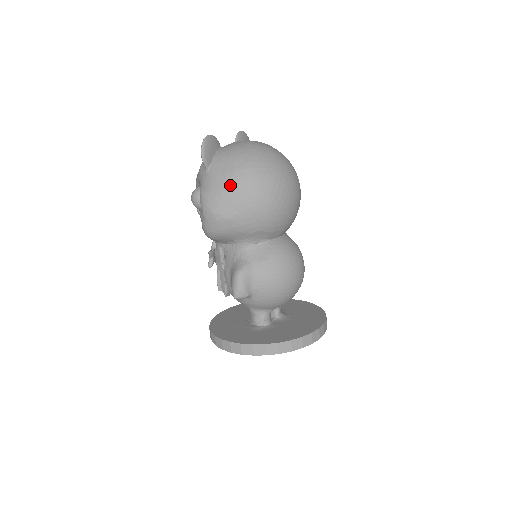
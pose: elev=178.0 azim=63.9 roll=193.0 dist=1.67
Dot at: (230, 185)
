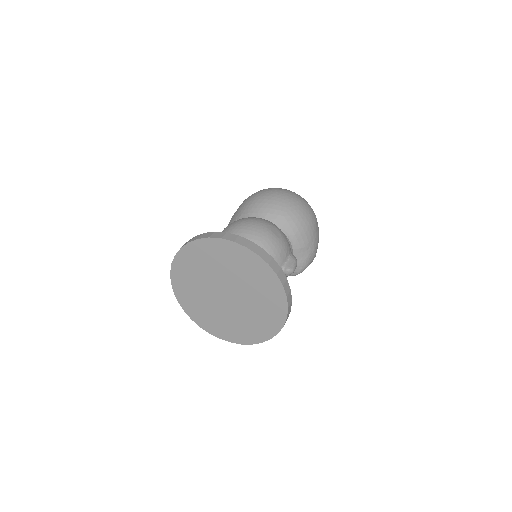
Dot at: occluded
